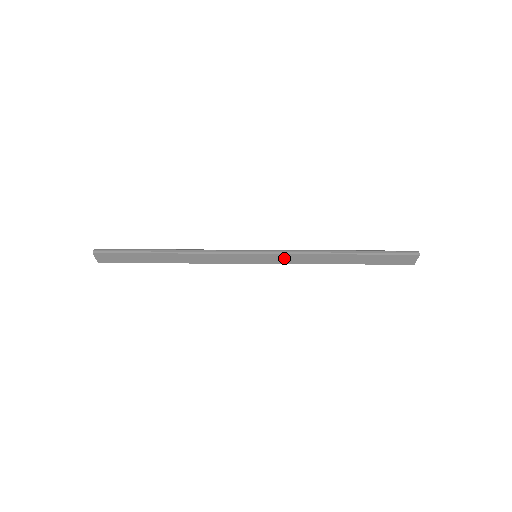
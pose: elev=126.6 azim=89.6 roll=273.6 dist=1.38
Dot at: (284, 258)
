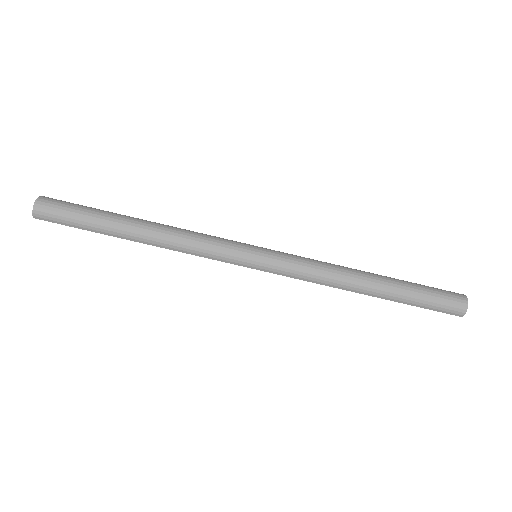
Dot at: occluded
